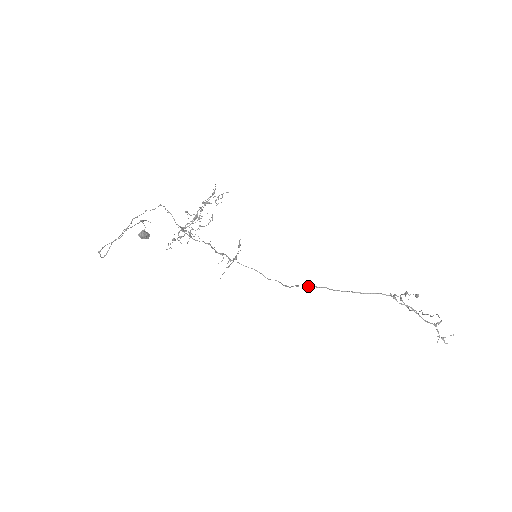
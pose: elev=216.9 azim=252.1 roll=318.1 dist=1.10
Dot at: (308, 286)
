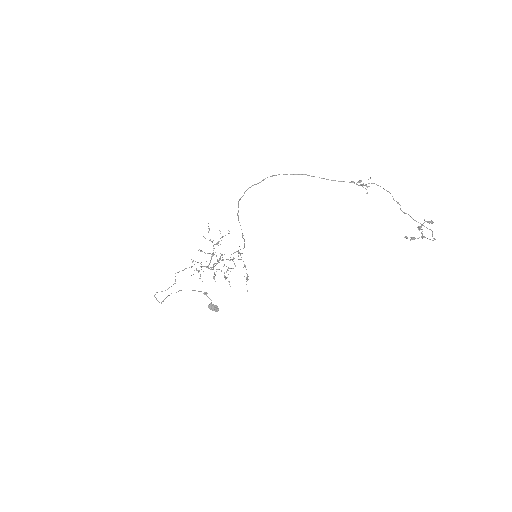
Dot at: (237, 213)
